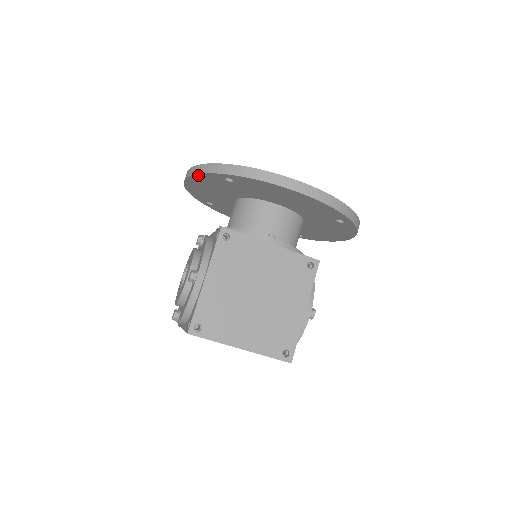
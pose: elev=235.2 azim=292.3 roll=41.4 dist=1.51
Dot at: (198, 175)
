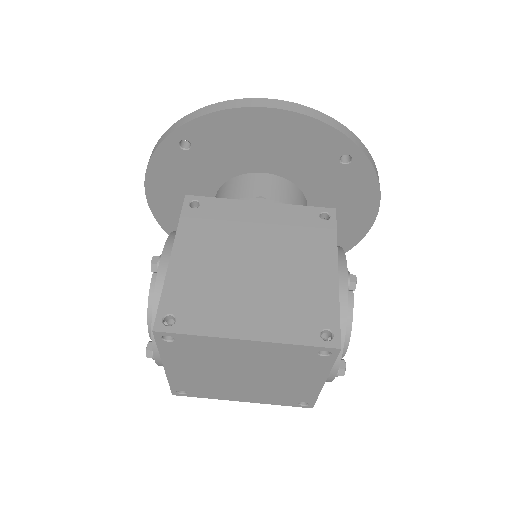
Dot at: (152, 164)
